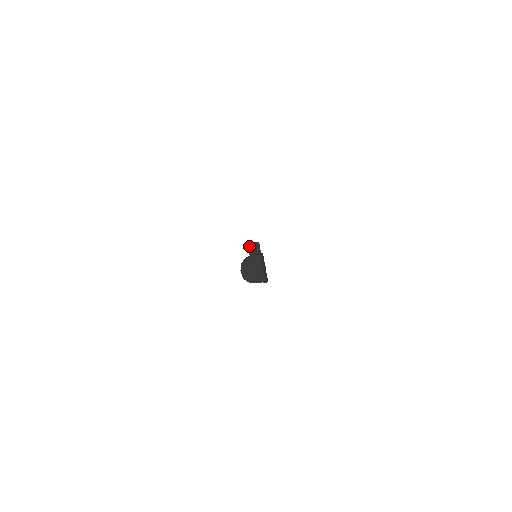
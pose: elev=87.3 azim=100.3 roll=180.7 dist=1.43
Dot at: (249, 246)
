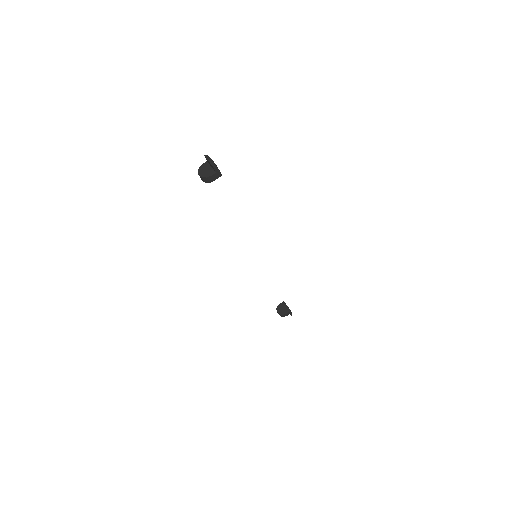
Dot at: (277, 308)
